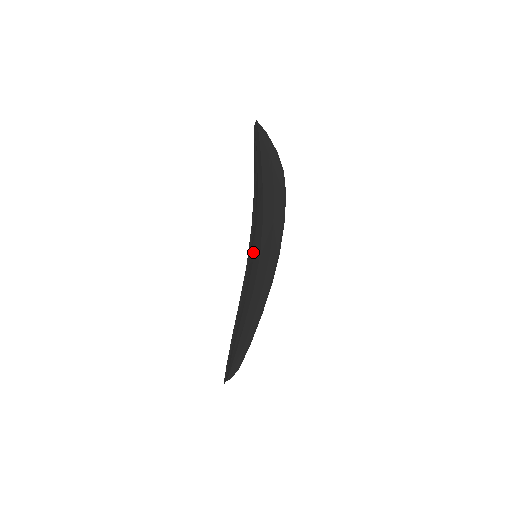
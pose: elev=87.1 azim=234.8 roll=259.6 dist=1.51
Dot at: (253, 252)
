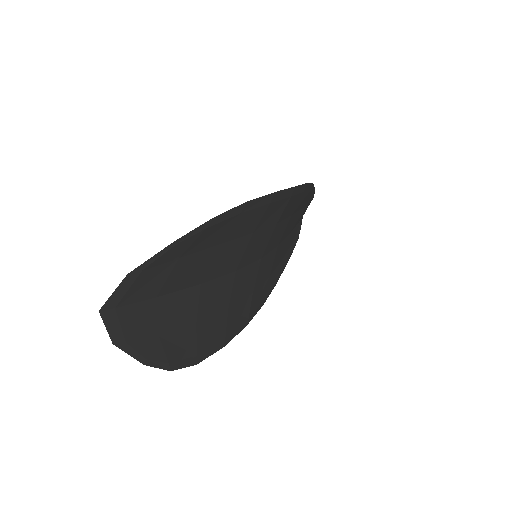
Dot at: (246, 300)
